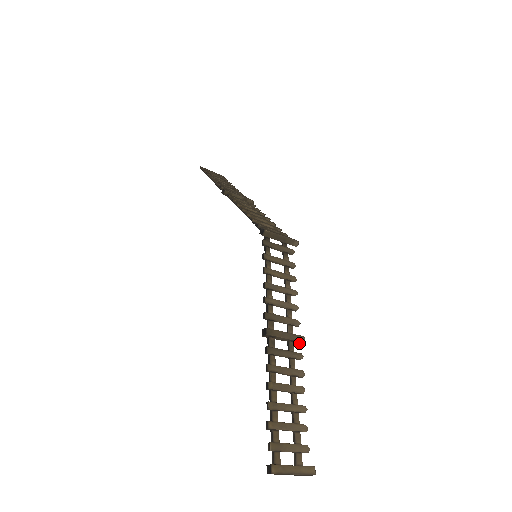
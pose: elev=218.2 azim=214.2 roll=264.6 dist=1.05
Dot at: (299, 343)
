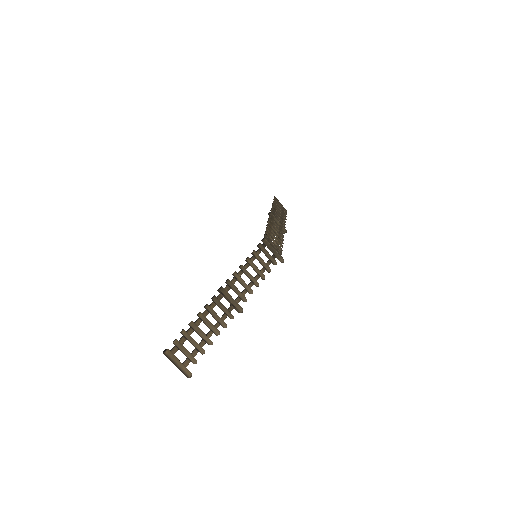
Dot at: (238, 311)
